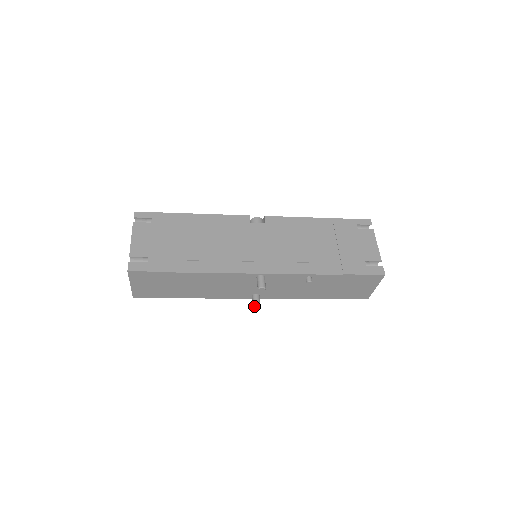
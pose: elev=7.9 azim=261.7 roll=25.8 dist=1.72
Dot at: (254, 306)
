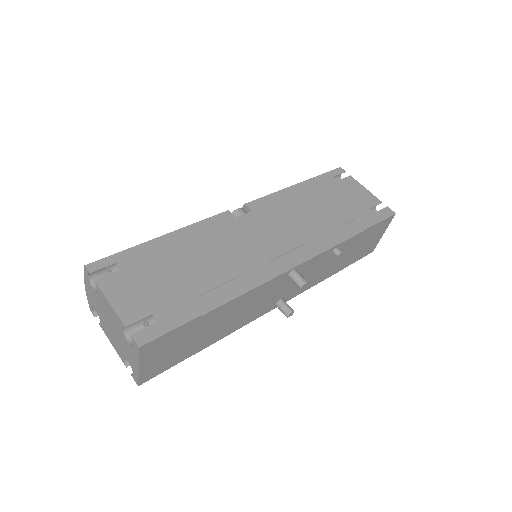
Dot at: (288, 314)
